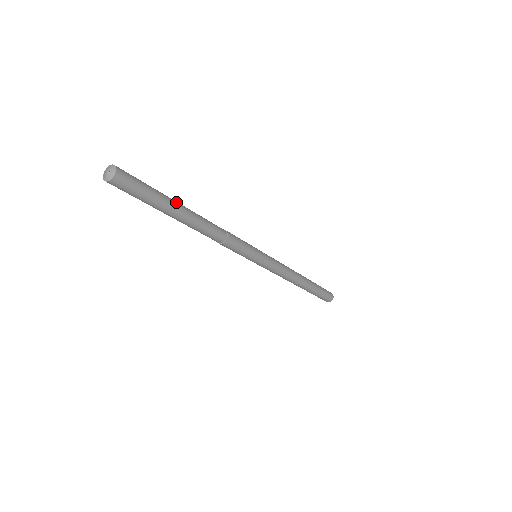
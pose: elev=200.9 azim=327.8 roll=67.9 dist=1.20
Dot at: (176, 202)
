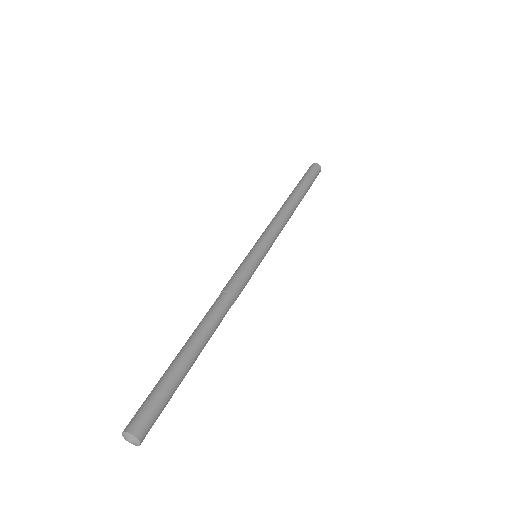
Dot at: (188, 358)
